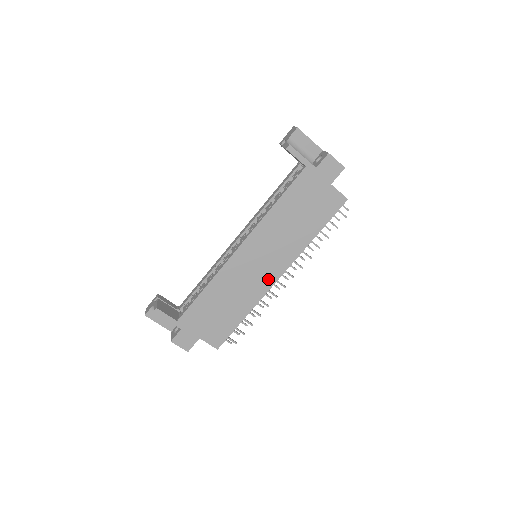
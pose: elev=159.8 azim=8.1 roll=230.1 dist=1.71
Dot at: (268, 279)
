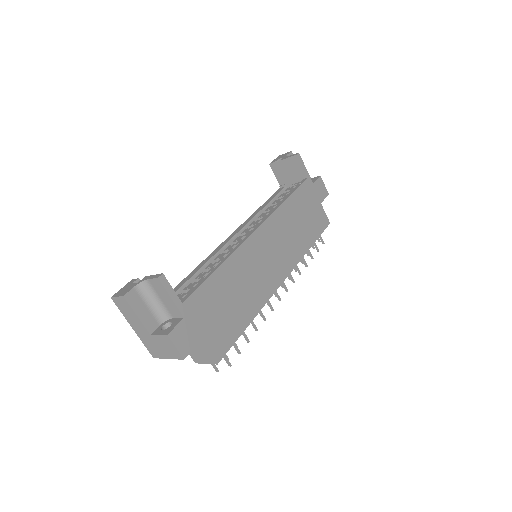
Dot at: (274, 279)
